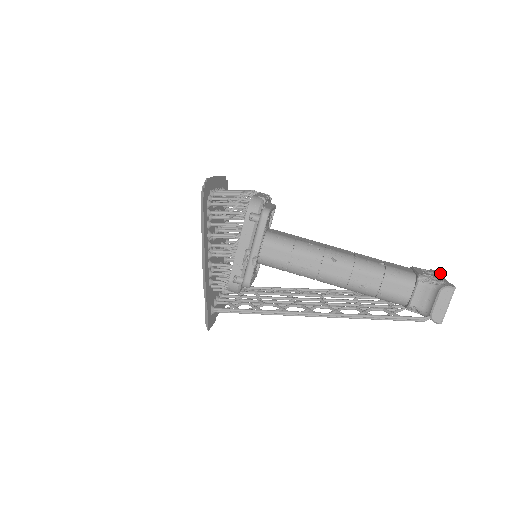
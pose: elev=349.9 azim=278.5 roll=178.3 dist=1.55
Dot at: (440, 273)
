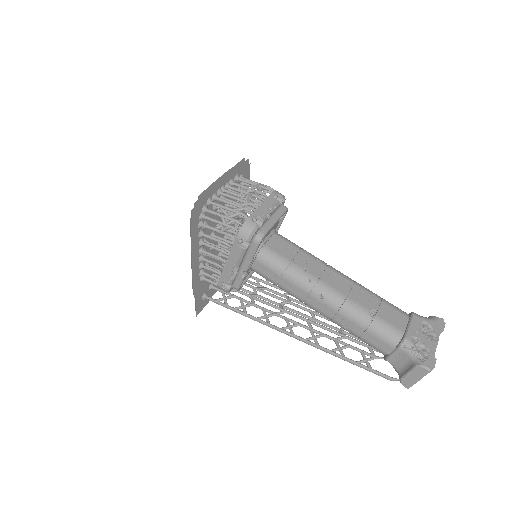
Dot at: (442, 328)
